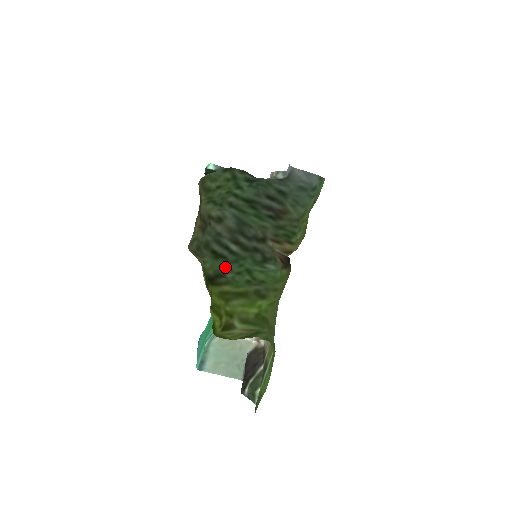
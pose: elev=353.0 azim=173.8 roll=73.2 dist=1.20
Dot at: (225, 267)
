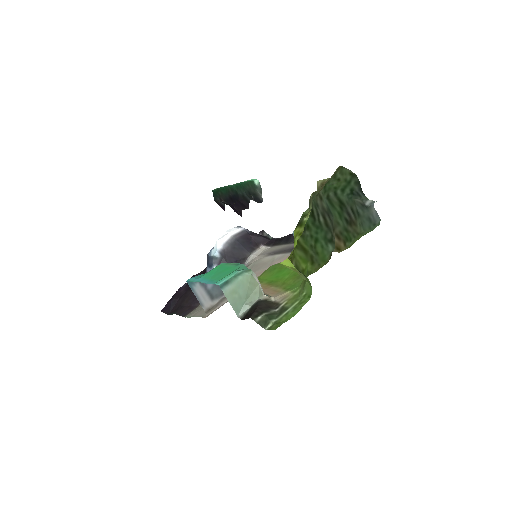
Dot at: (310, 225)
